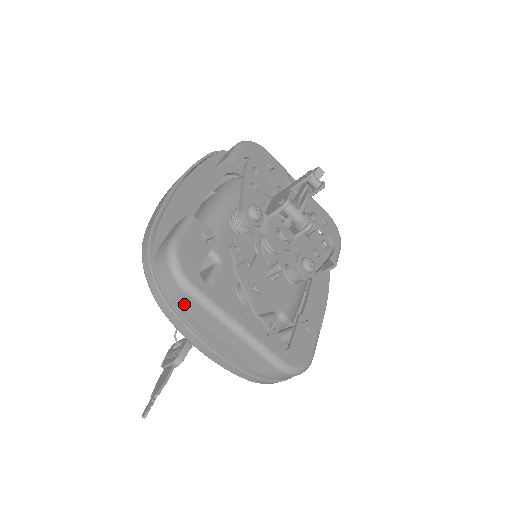
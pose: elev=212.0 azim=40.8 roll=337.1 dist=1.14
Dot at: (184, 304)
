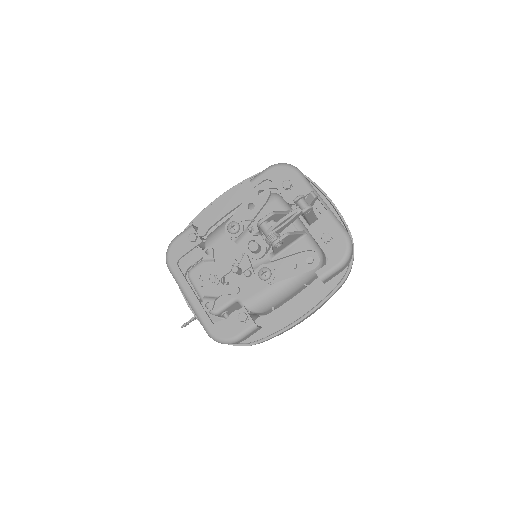
Dot at: occluded
